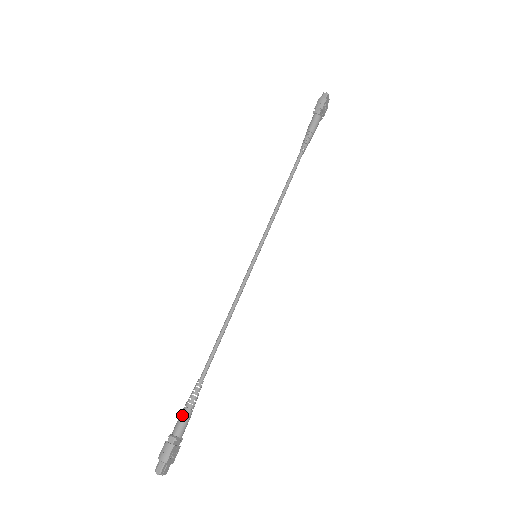
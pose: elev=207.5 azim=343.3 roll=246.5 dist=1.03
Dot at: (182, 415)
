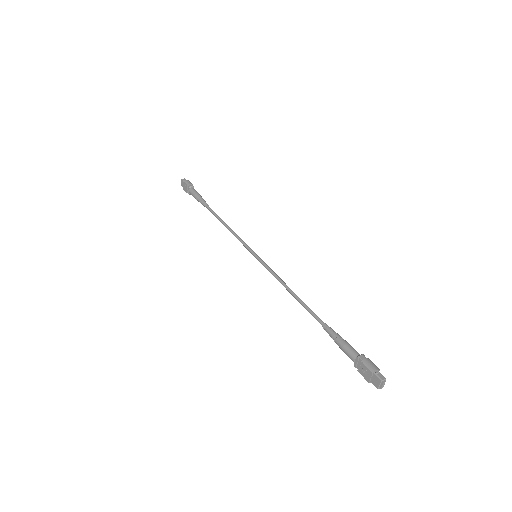
Dot at: (346, 343)
